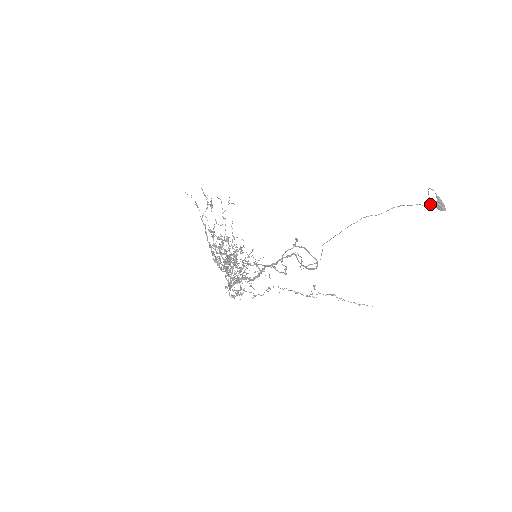
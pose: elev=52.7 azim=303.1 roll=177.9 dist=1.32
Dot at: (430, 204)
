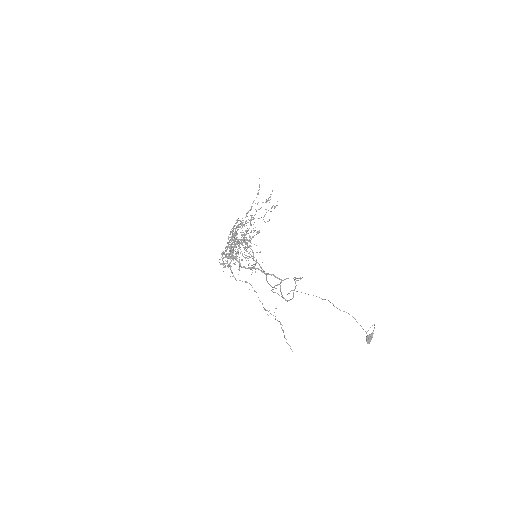
Dot at: (366, 332)
